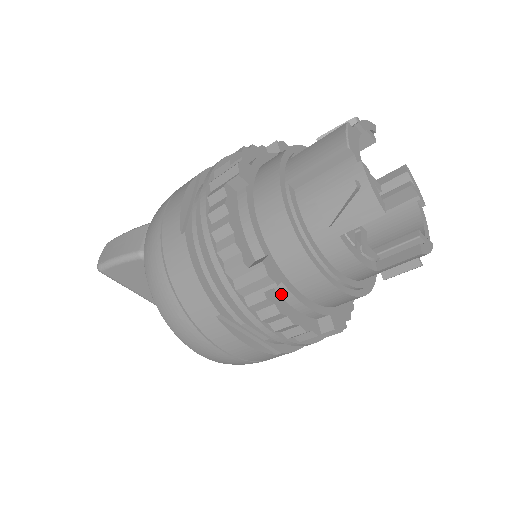
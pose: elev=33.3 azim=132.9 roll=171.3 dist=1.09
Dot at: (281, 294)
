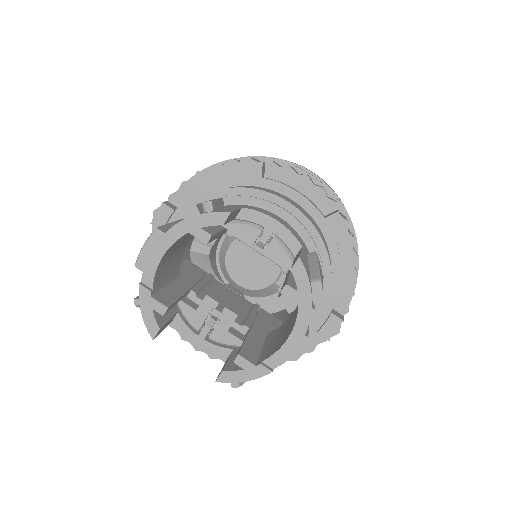
Dot at: occluded
